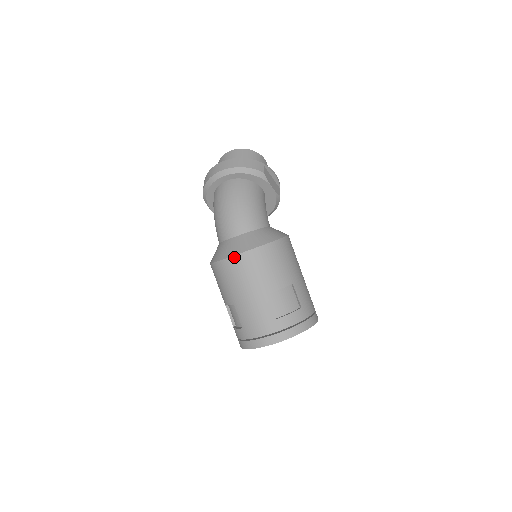
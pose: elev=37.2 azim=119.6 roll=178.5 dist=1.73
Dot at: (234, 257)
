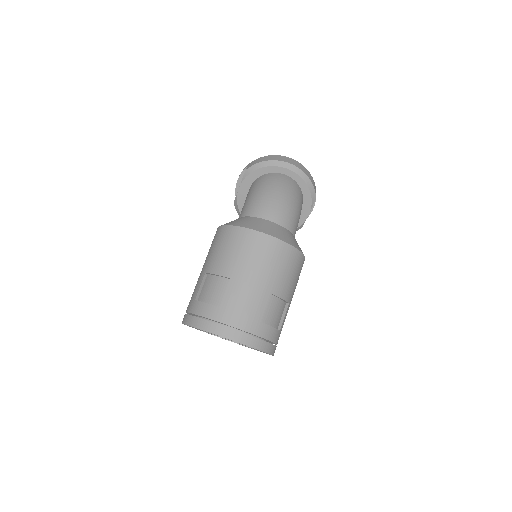
Dot at: (270, 237)
